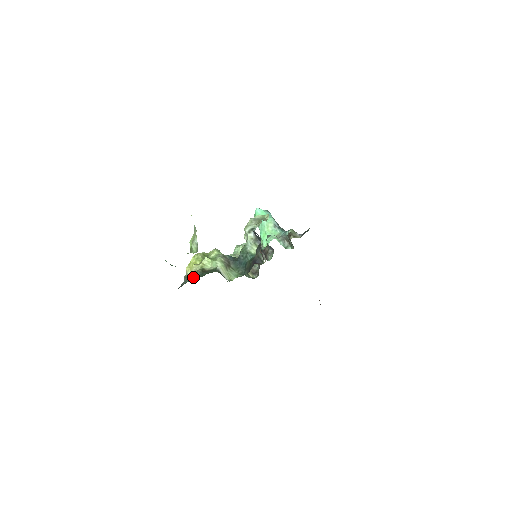
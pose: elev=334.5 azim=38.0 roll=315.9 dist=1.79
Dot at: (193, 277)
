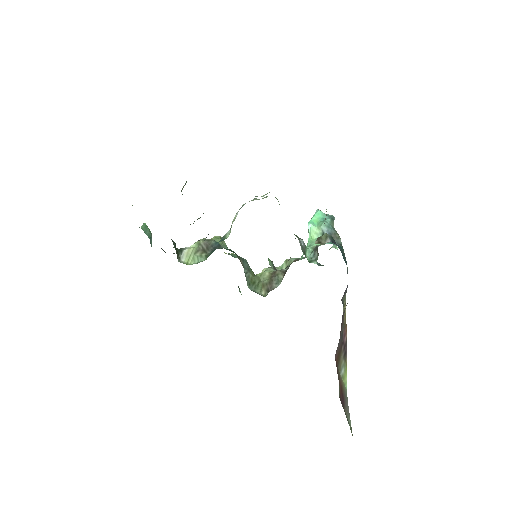
Dot at: occluded
